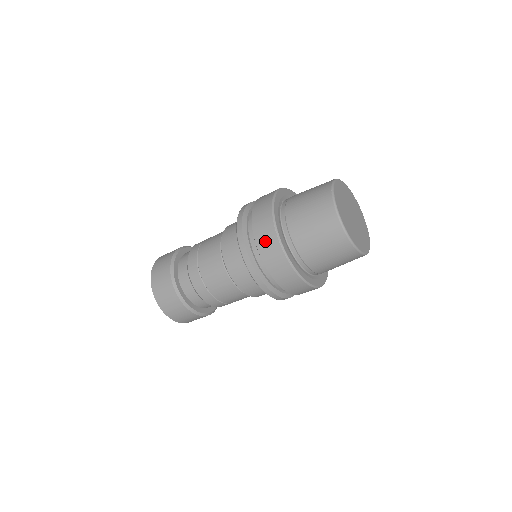
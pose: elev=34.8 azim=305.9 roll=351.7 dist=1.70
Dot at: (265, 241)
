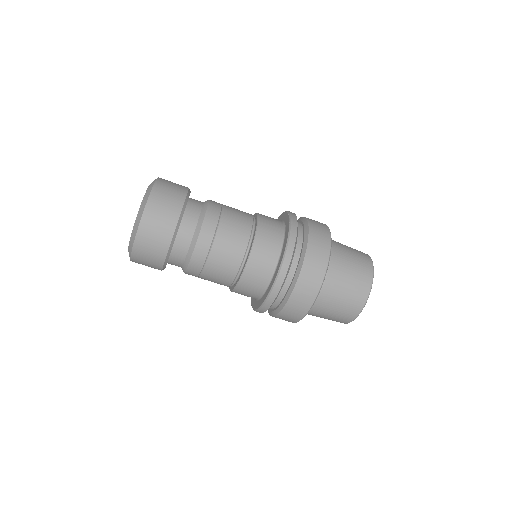
Dot at: (316, 257)
